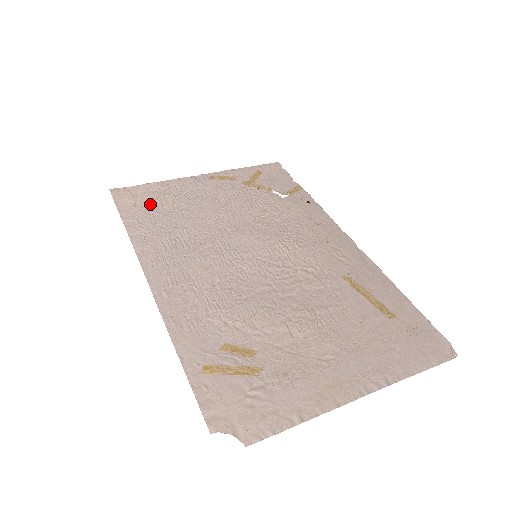
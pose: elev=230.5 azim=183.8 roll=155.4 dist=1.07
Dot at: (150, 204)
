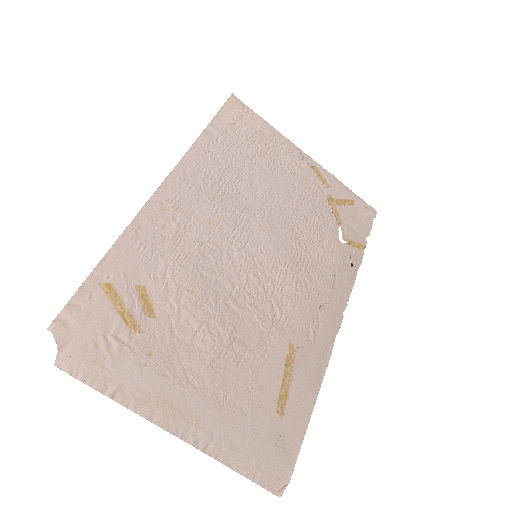
Dot at: (243, 135)
